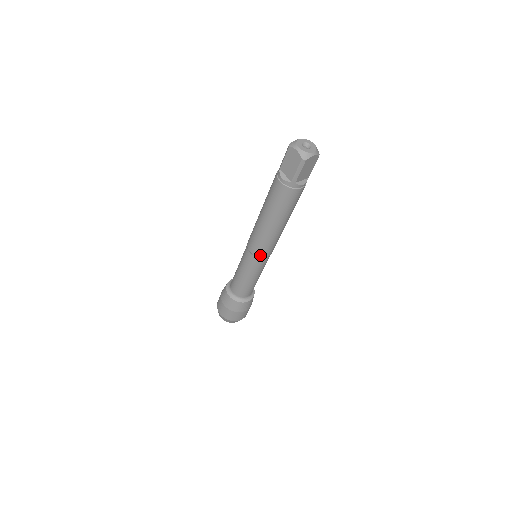
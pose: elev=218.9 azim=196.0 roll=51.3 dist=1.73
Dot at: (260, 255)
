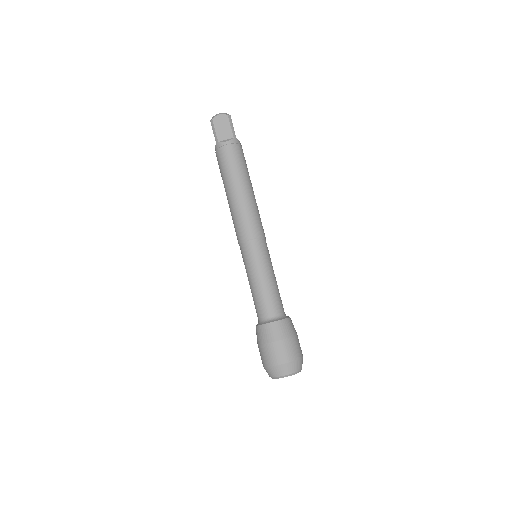
Dot at: (242, 239)
